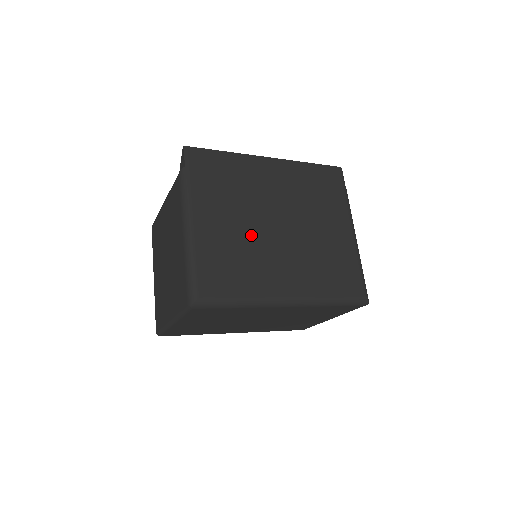
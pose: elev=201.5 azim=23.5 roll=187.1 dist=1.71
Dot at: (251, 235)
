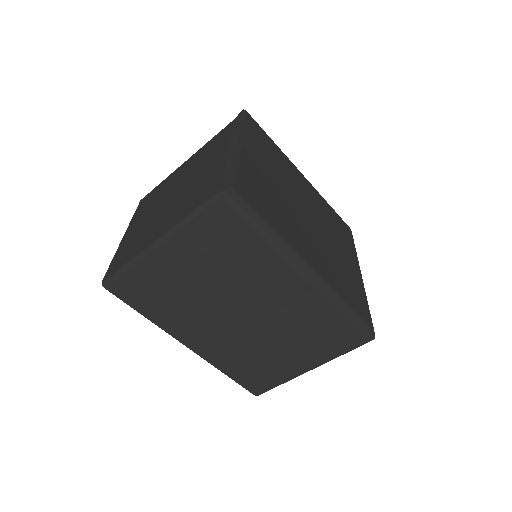
Dot at: (285, 199)
